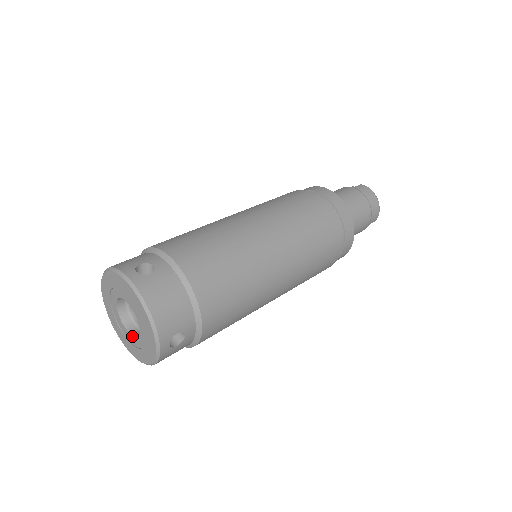
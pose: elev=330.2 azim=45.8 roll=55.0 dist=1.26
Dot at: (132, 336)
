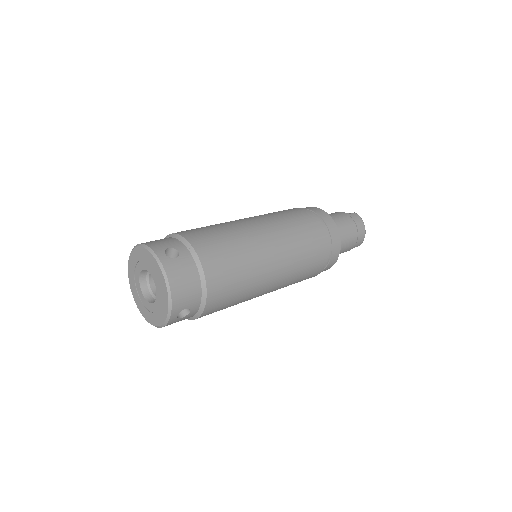
Dot at: (147, 301)
